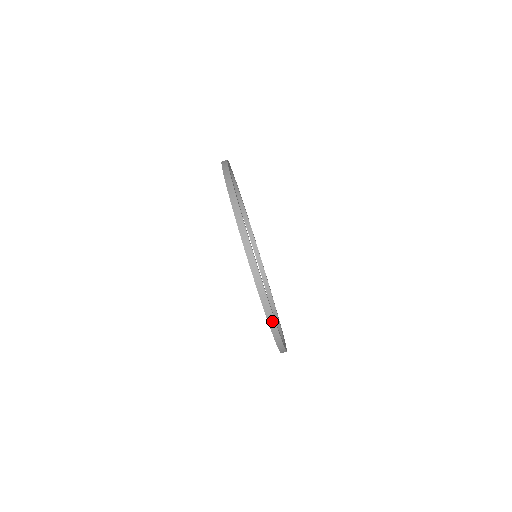
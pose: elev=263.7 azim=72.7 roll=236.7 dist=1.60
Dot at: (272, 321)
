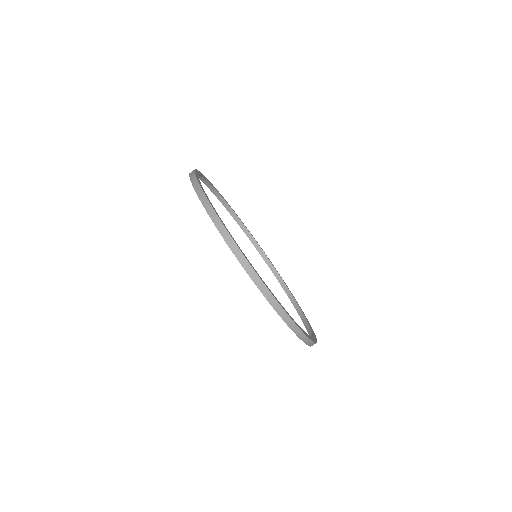
Dot at: (229, 239)
